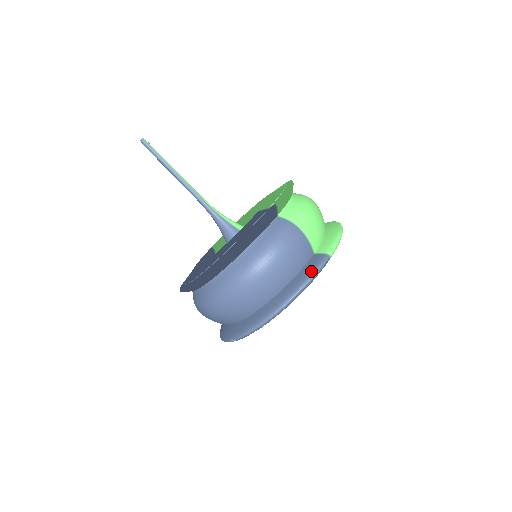
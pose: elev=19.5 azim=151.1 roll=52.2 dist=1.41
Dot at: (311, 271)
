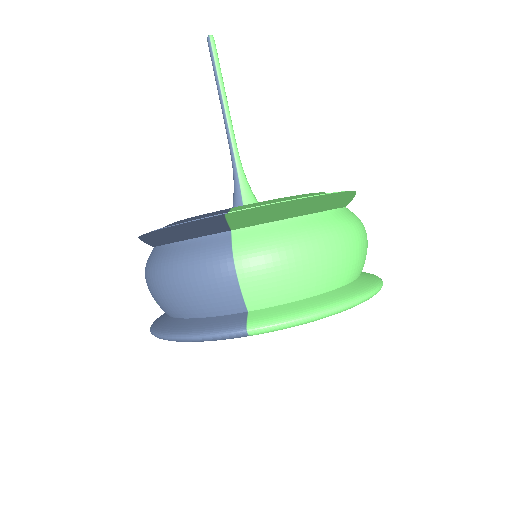
Dot at: (210, 329)
